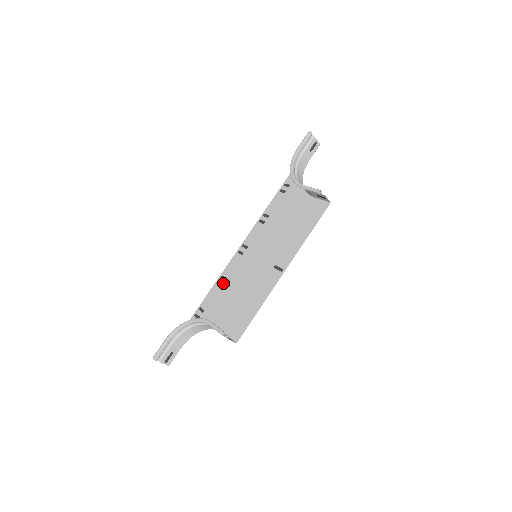
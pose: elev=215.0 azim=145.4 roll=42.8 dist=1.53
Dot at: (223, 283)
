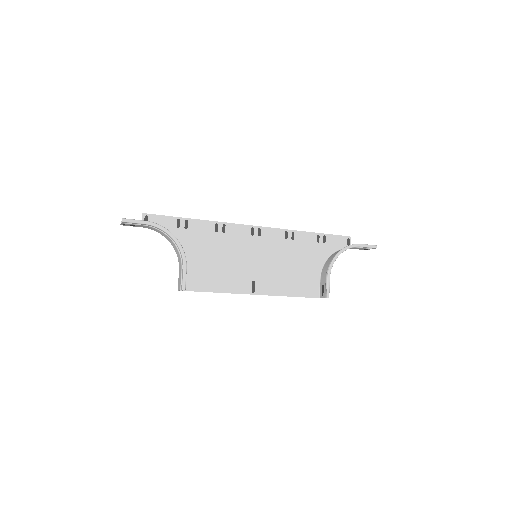
Dot at: (220, 232)
